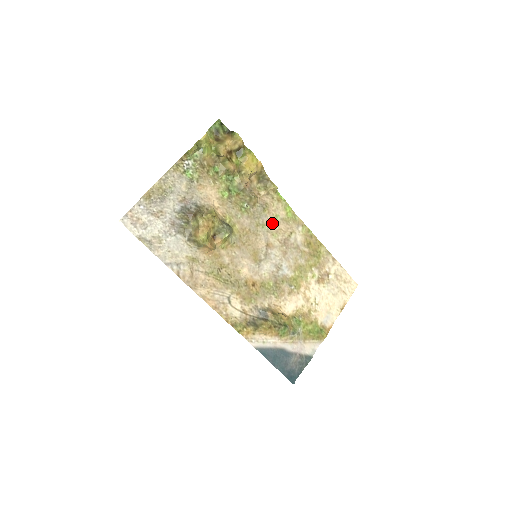
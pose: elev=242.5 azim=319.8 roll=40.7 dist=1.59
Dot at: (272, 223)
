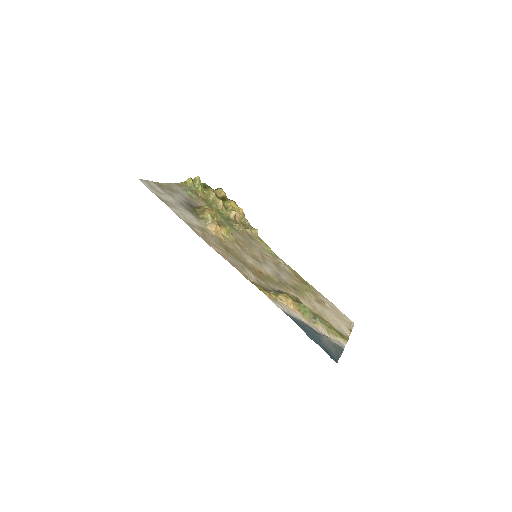
Dot at: (261, 249)
